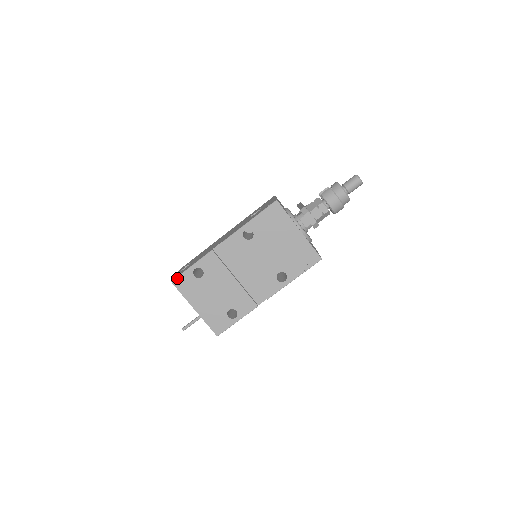
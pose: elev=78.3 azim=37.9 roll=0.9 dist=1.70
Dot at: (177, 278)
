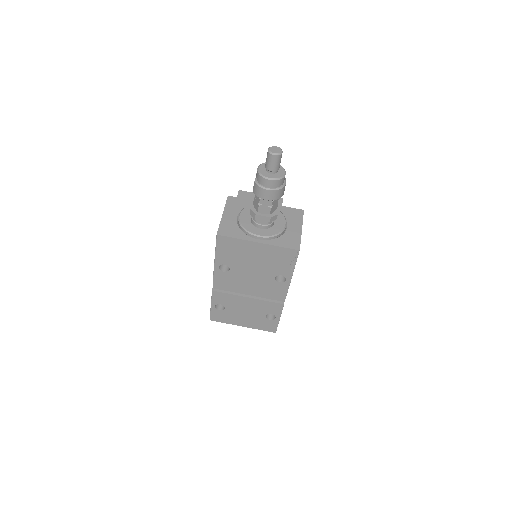
Dot at: (211, 317)
